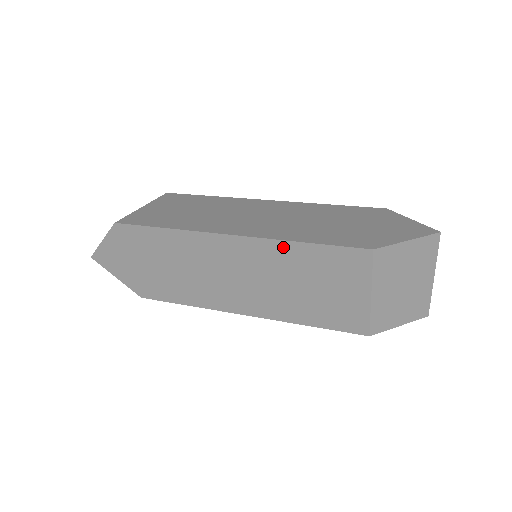
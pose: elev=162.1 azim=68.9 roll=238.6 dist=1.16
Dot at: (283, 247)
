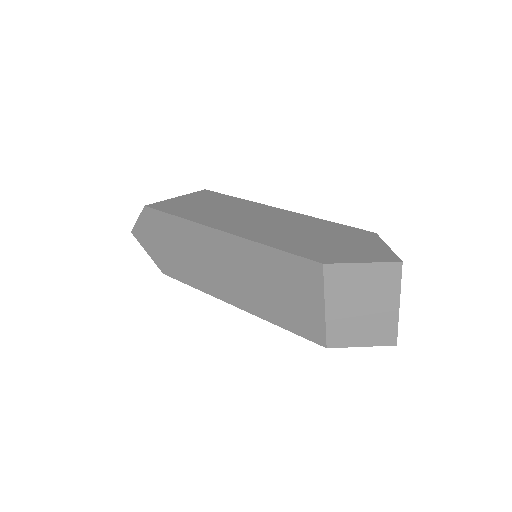
Dot at: (256, 248)
